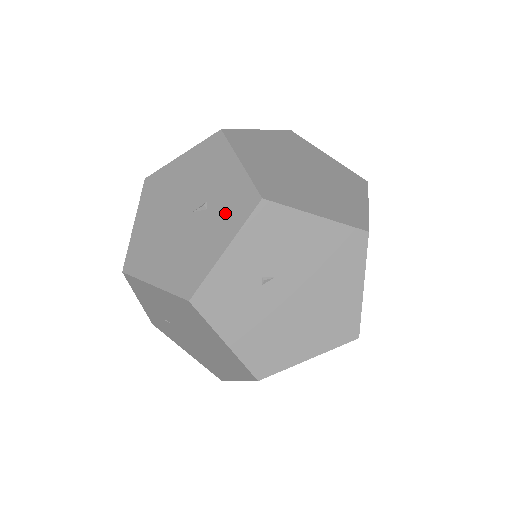
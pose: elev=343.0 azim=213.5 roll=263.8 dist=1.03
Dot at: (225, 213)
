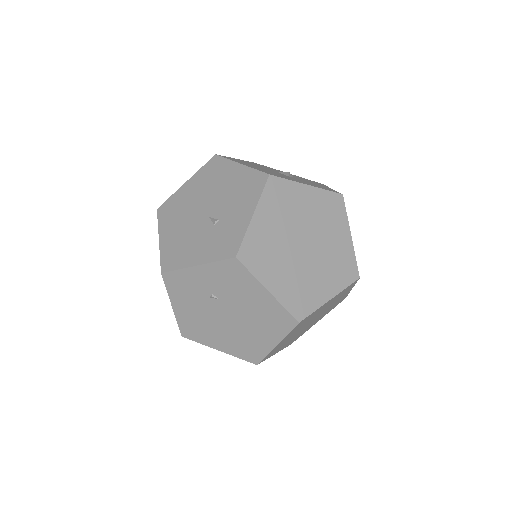
Dot at: (217, 241)
